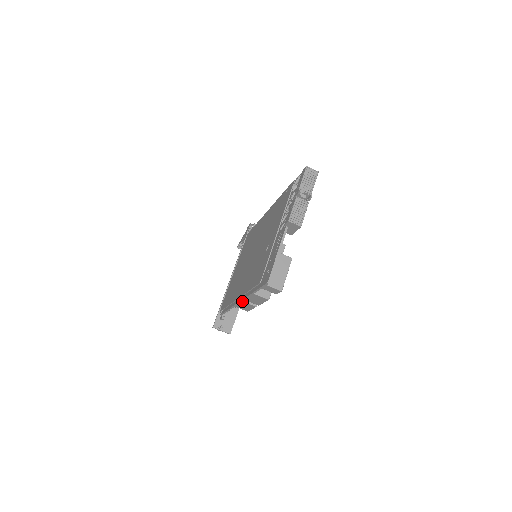
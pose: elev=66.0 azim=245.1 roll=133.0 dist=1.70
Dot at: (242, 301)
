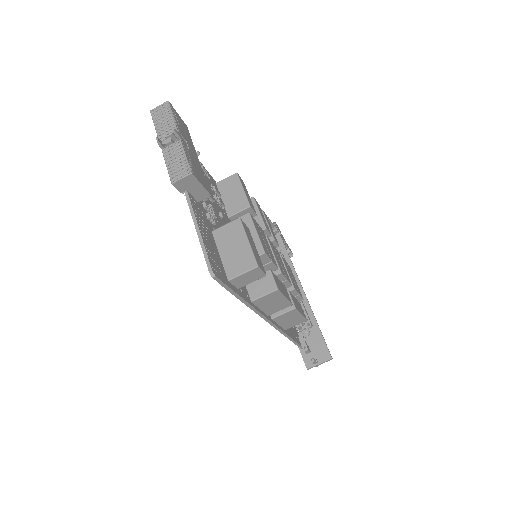
Dot at: (274, 318)
